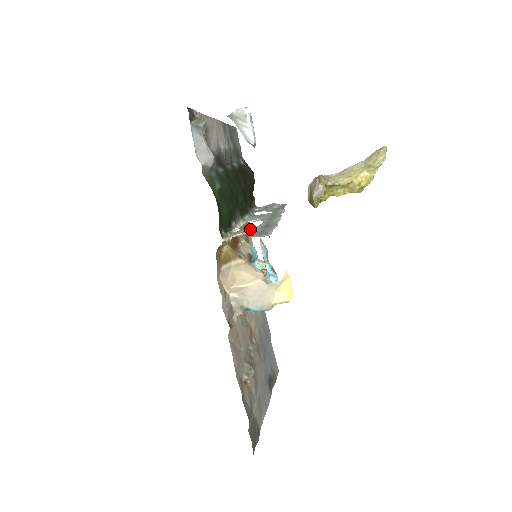
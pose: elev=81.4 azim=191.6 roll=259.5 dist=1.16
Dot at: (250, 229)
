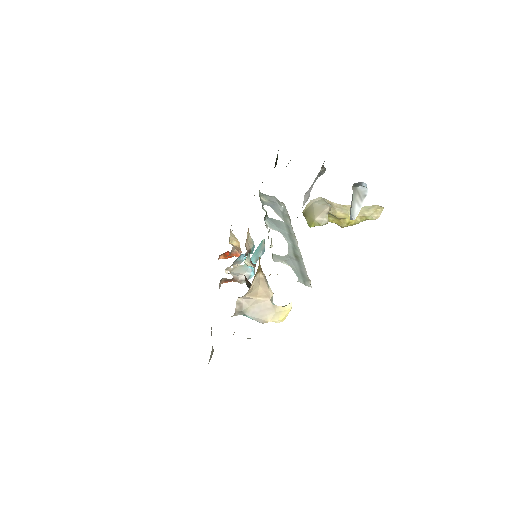
Dot at: (288, 258)
